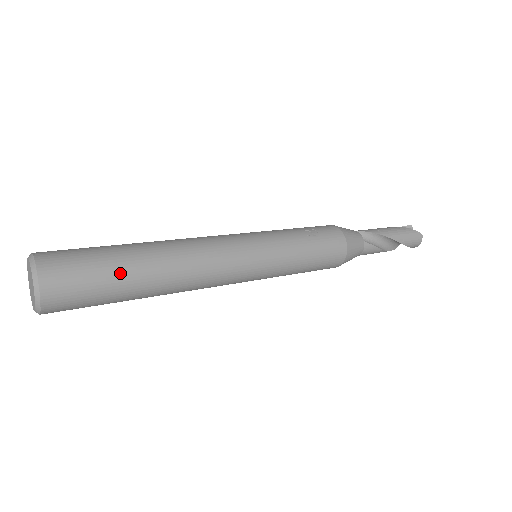
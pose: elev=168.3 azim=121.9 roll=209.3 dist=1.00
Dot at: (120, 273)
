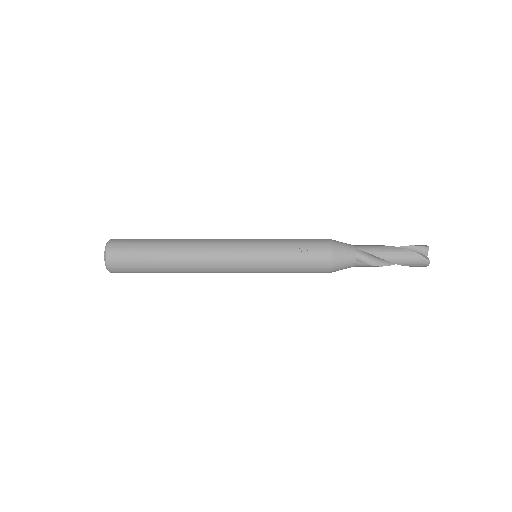
Dot at: (150, 265)
